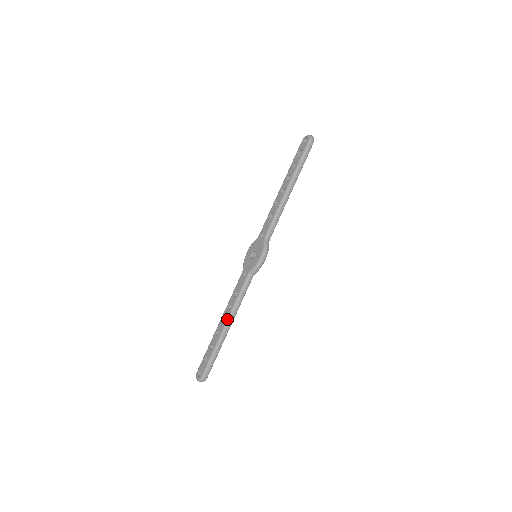
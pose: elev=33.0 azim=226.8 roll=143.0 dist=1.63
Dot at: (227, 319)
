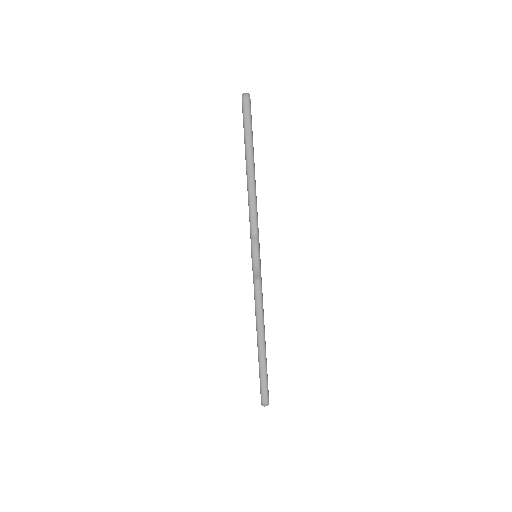
Dot at: occluded
